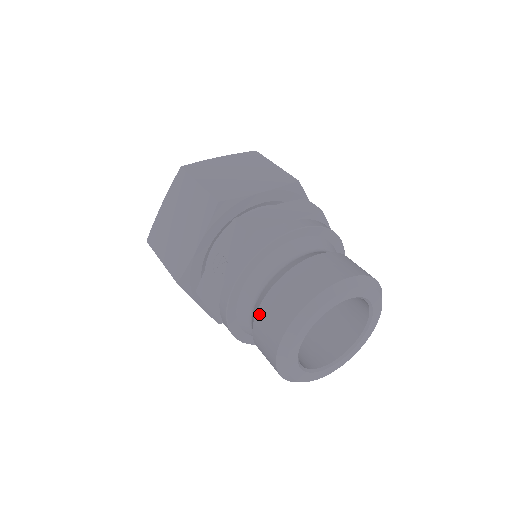
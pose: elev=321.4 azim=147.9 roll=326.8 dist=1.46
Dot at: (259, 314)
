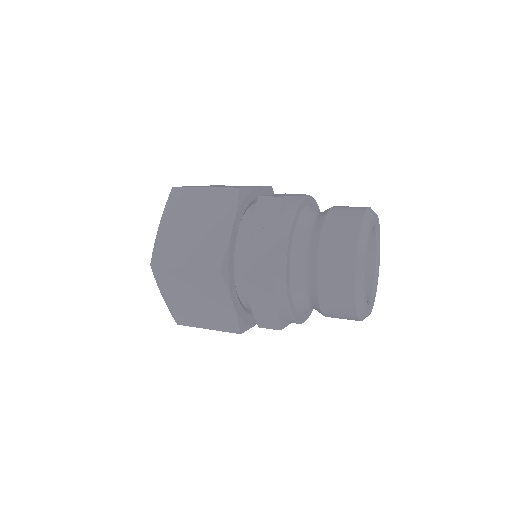
Dot at: (322, 252)
